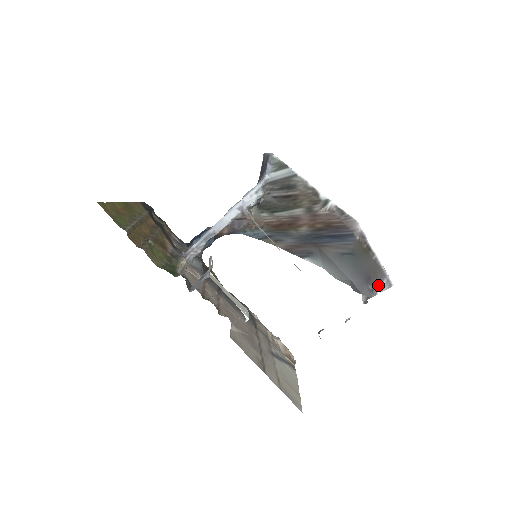
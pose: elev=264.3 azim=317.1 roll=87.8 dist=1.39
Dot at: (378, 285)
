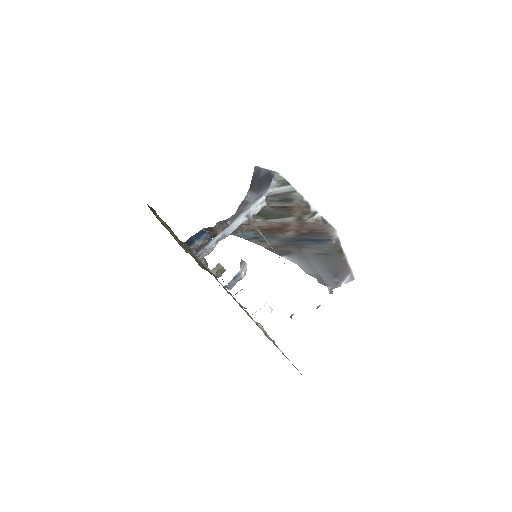
Dot at: (343, 279)
